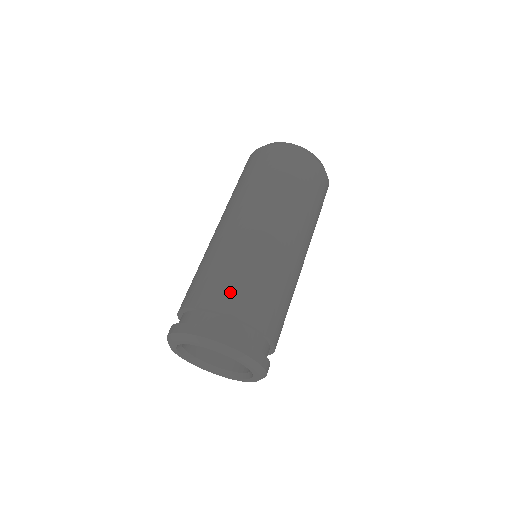
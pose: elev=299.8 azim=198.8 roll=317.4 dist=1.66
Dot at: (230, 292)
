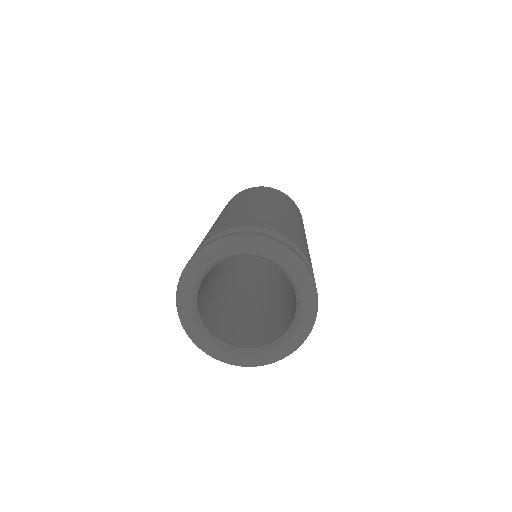
Dot at: (269, 223)
